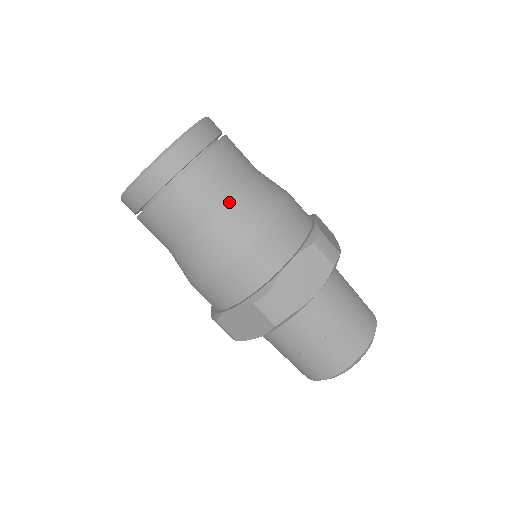
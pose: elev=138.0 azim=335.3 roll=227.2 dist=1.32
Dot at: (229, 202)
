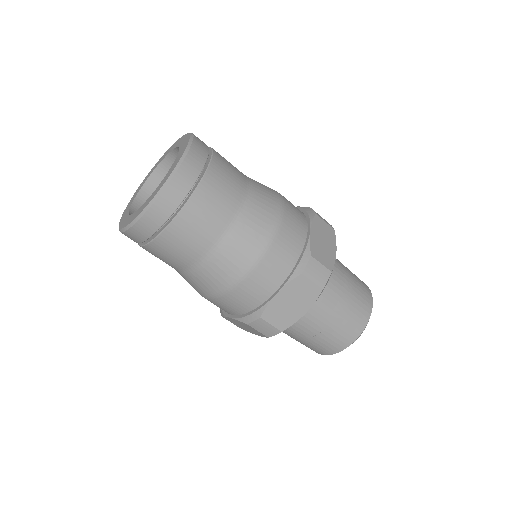
Dot at: (247, 192)
